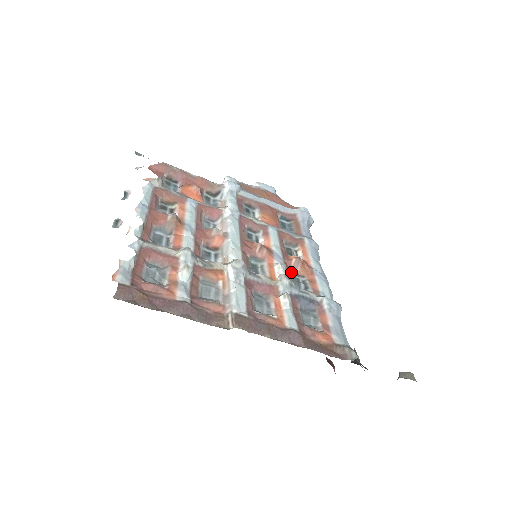
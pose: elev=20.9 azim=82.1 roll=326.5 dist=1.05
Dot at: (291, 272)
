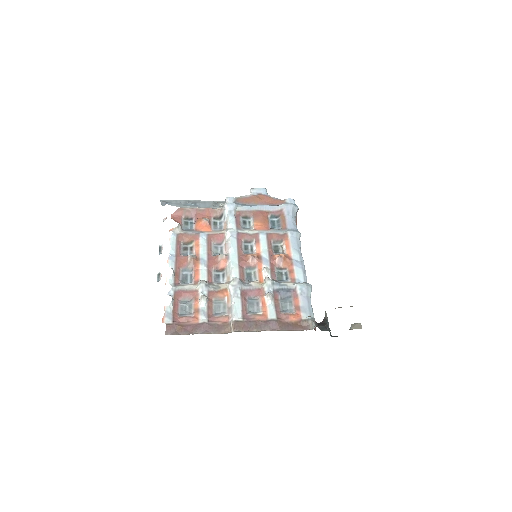
Dot at: (276, 269)
